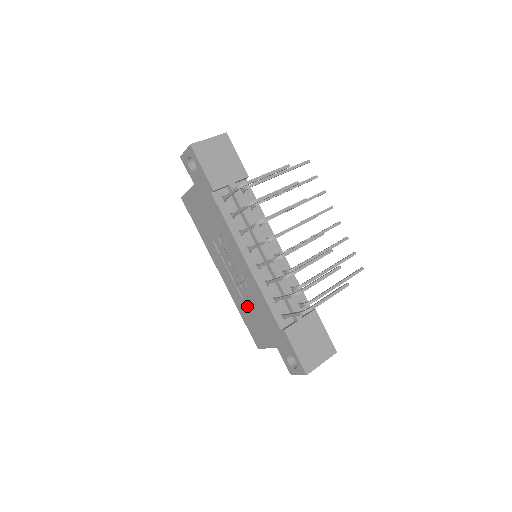
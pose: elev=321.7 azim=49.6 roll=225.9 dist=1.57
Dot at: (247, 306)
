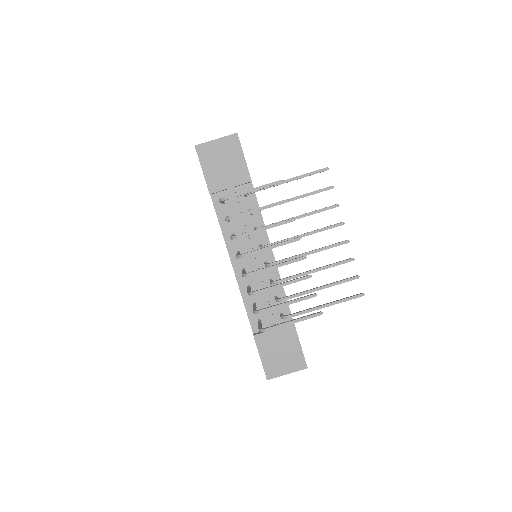
Dot at: occluded
